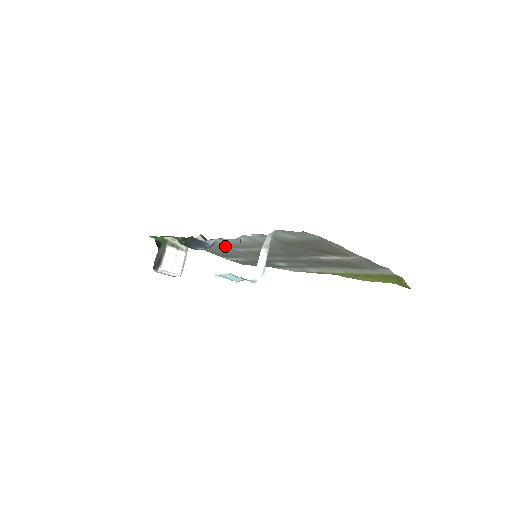
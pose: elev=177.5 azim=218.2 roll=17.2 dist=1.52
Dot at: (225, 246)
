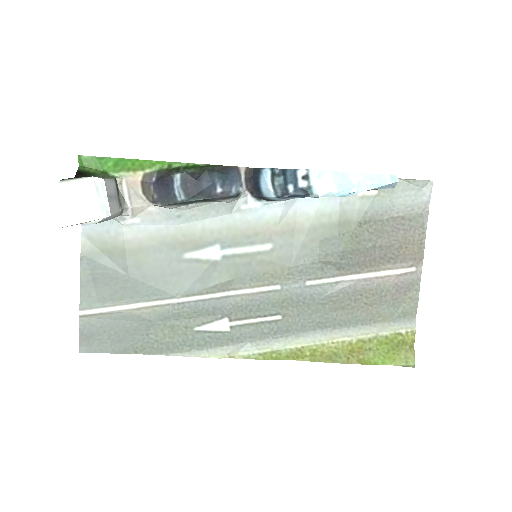
Dot at: (196, 238)
